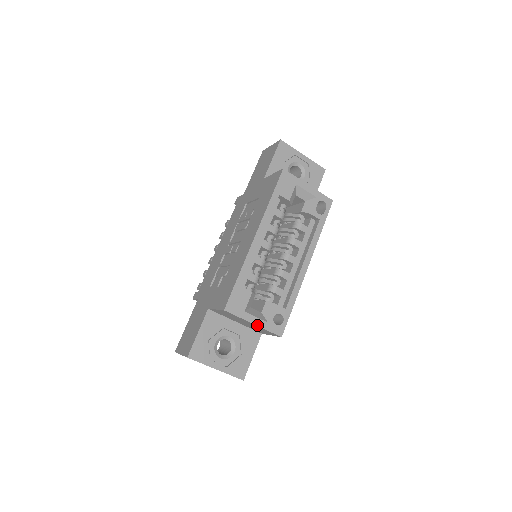
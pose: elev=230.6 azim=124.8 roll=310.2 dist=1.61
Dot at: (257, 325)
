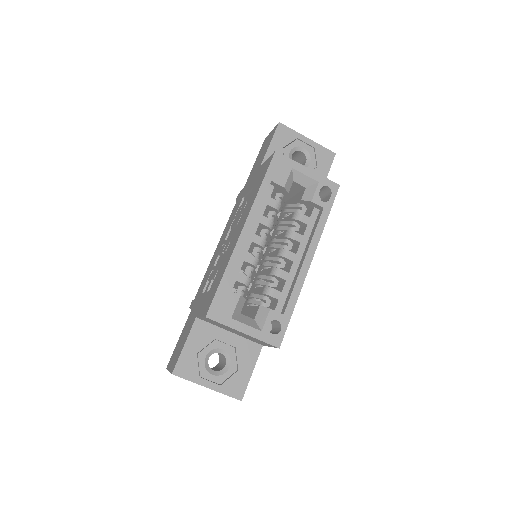
Dot at: (247, 334)
